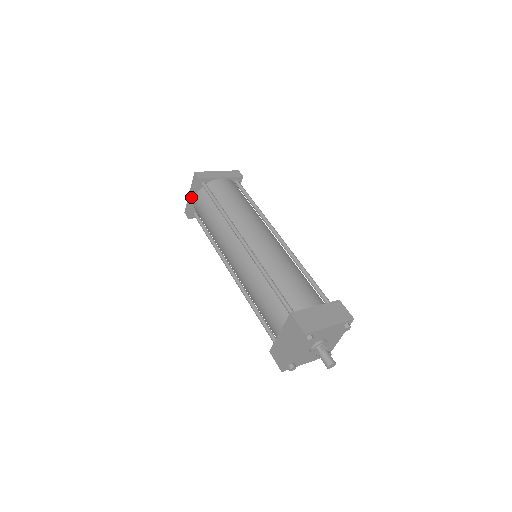
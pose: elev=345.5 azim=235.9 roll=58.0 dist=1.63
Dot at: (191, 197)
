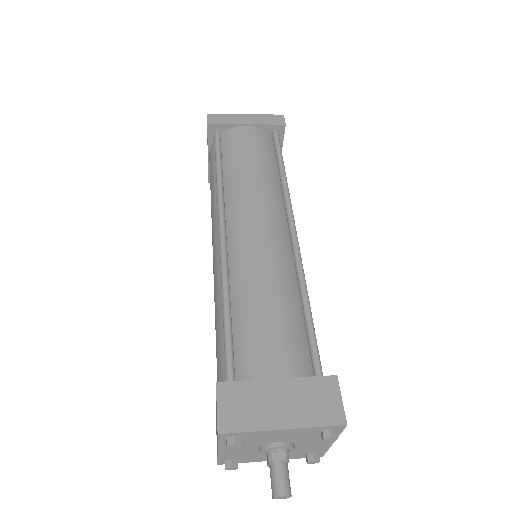
Dot at: occluded
